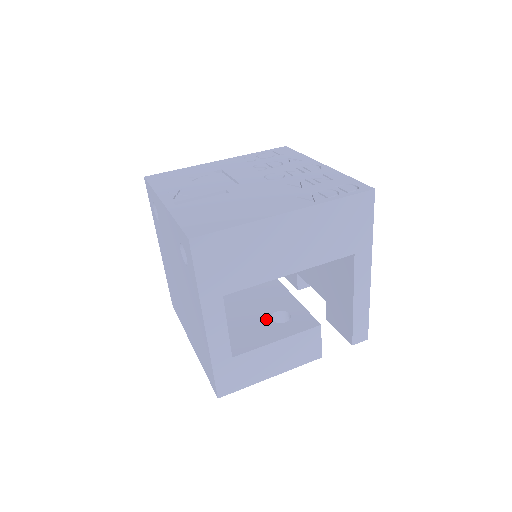
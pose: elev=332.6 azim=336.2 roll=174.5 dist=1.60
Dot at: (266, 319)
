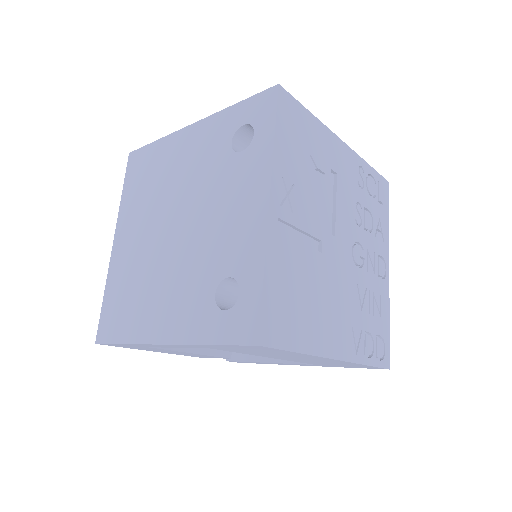
Dot at: occluded
